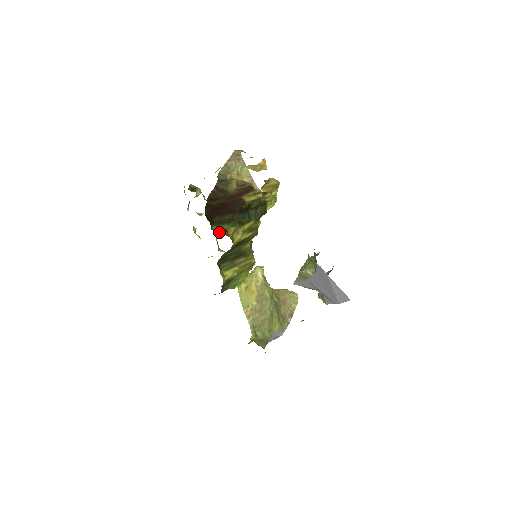
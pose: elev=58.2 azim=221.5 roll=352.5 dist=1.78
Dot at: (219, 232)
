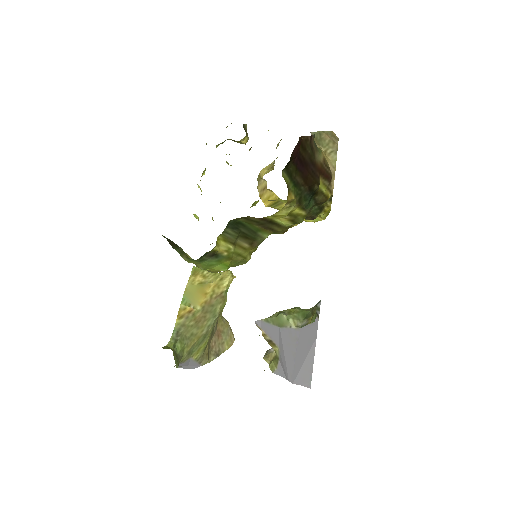
Dot at: occluded
